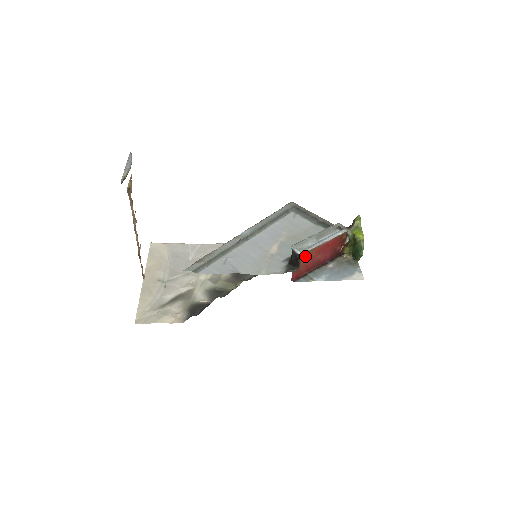
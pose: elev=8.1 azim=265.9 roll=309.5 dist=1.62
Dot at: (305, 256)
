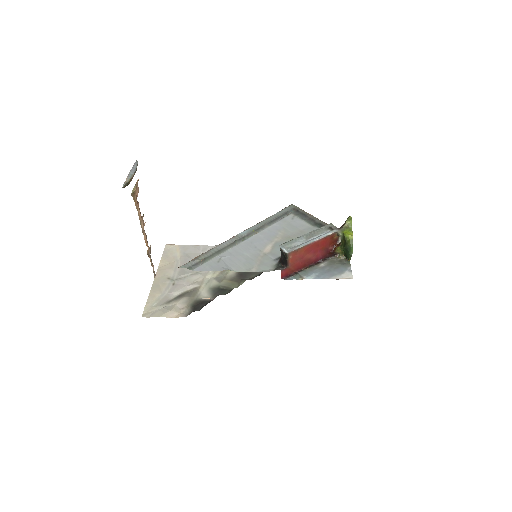
Dot at: (293, 255)
